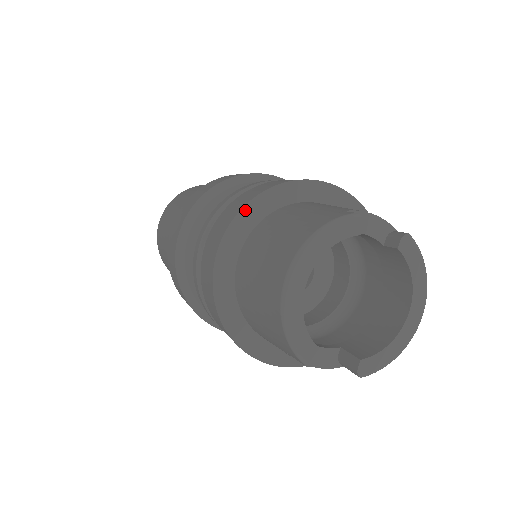
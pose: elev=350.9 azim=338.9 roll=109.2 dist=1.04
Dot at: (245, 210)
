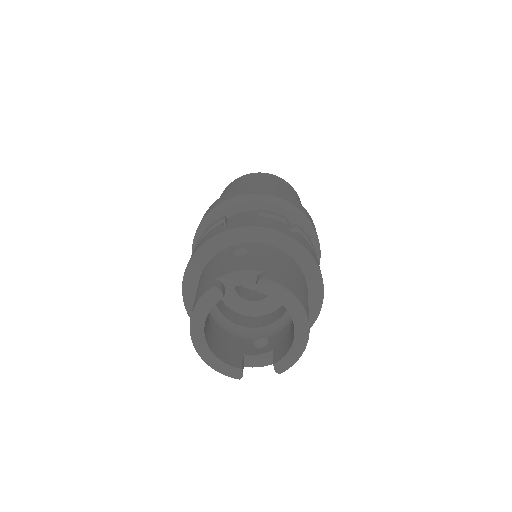
Dot at: (186, 275)
